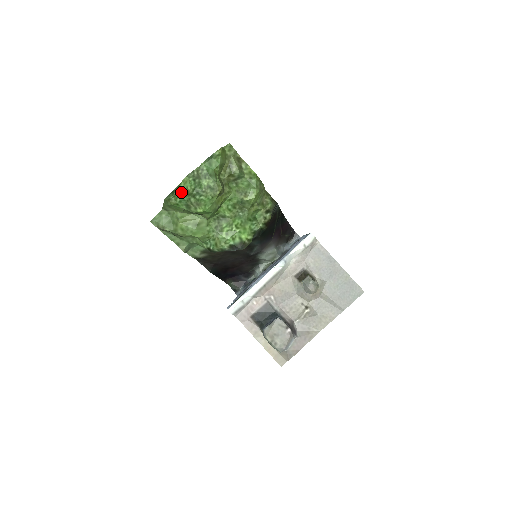
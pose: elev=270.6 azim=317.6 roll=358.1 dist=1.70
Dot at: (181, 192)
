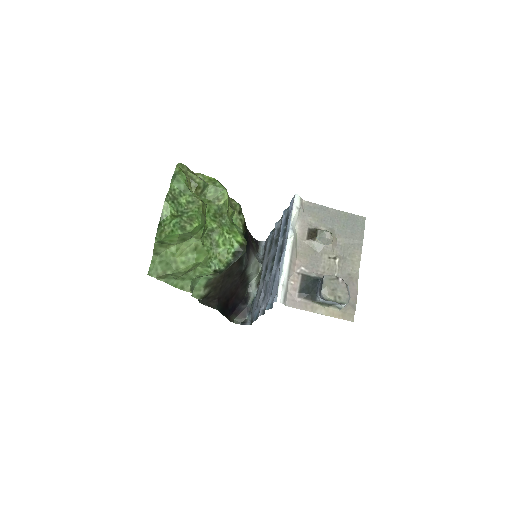
Dot at: (168, 219)
